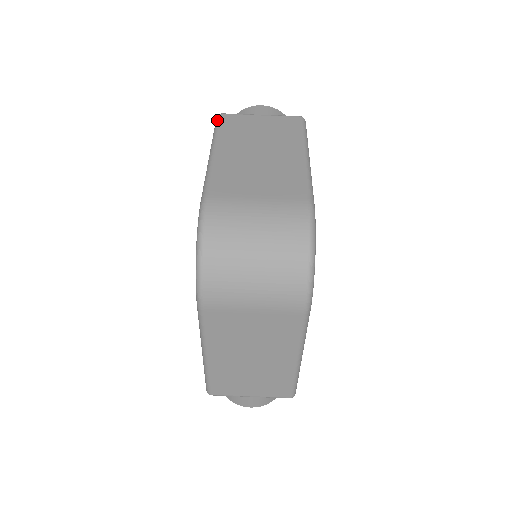
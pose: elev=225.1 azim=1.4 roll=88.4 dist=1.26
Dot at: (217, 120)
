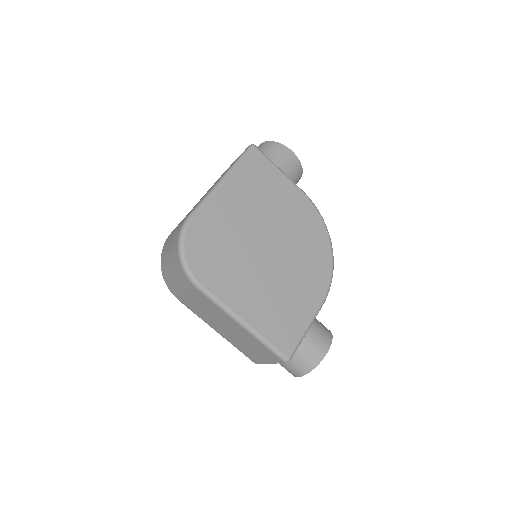
Dot at: occluded
